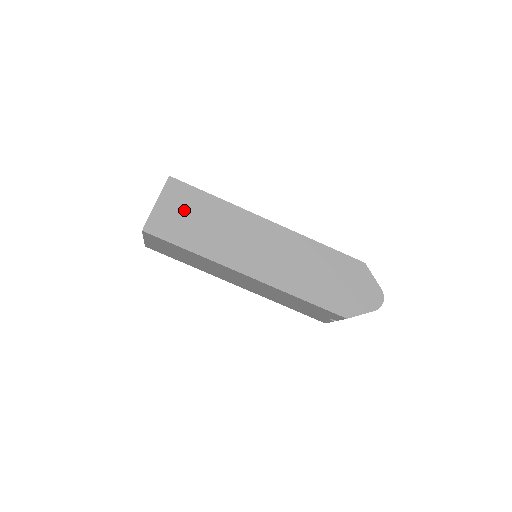
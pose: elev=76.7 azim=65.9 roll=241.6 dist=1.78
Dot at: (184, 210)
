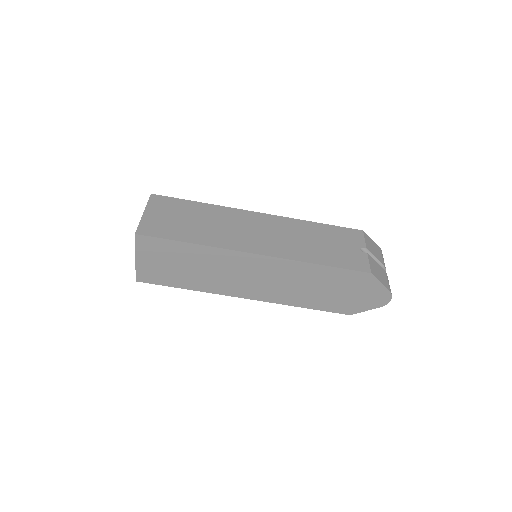
Dot at: (165, 260)
